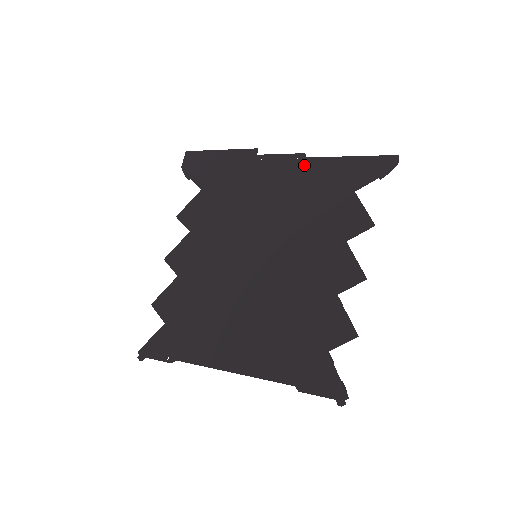
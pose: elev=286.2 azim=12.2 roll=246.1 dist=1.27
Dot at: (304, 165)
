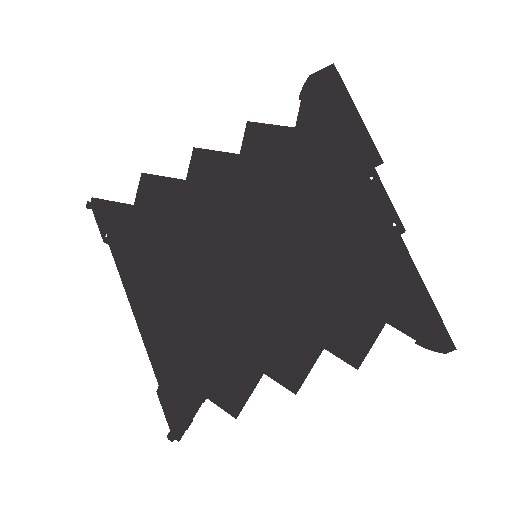
Dot at: (390, 240)
